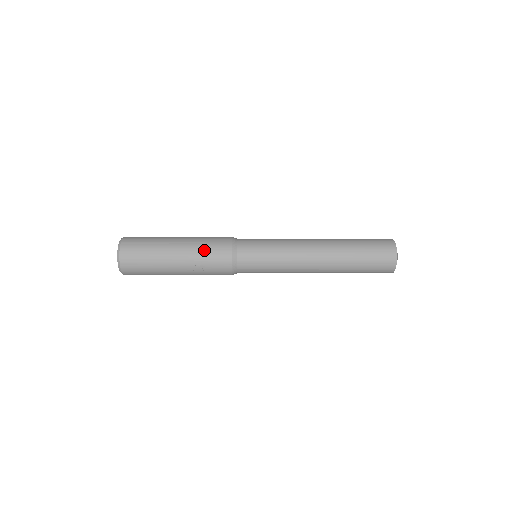
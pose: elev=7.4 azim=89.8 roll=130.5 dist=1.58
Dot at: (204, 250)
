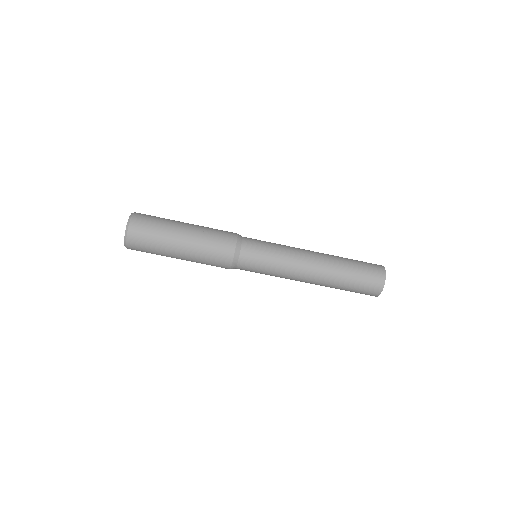
Dot at: occluded
